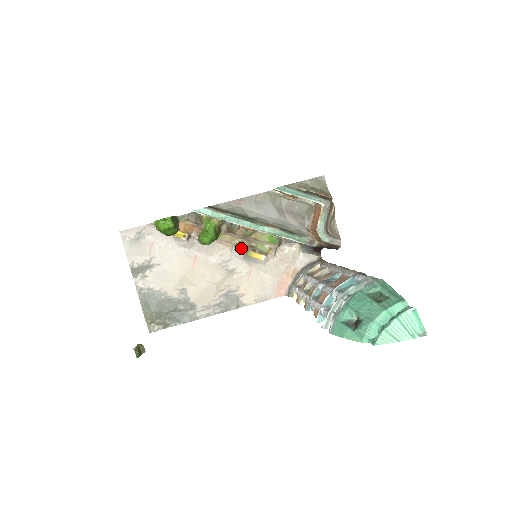
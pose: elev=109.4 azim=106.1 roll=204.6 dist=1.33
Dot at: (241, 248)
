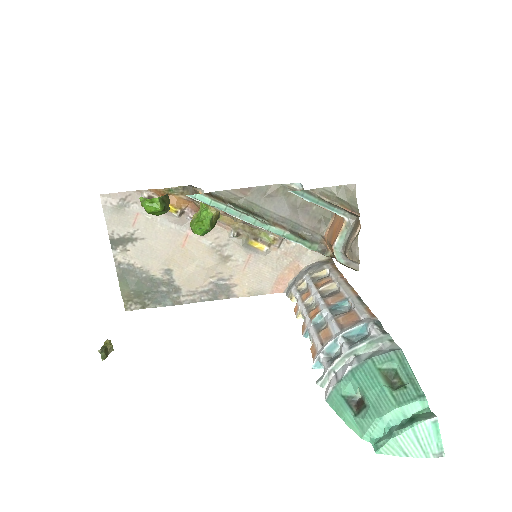
Dot at: (241, 234)
